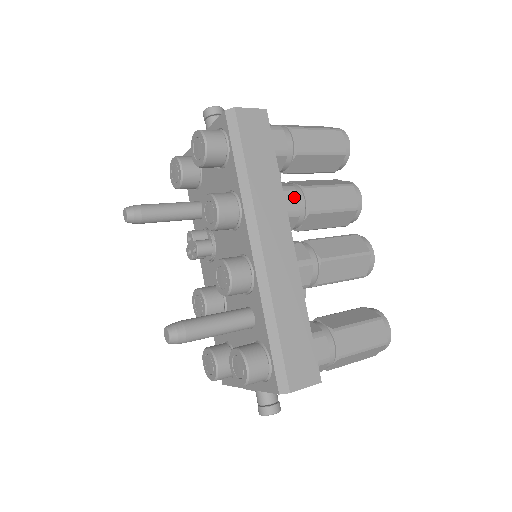
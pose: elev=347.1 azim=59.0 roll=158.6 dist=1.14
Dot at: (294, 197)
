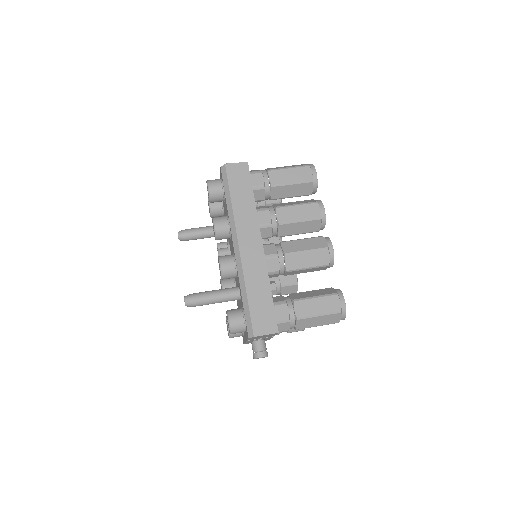
Dot at: (267, 215)
